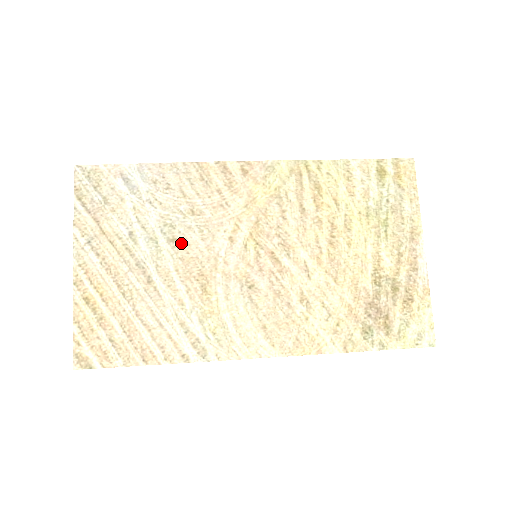
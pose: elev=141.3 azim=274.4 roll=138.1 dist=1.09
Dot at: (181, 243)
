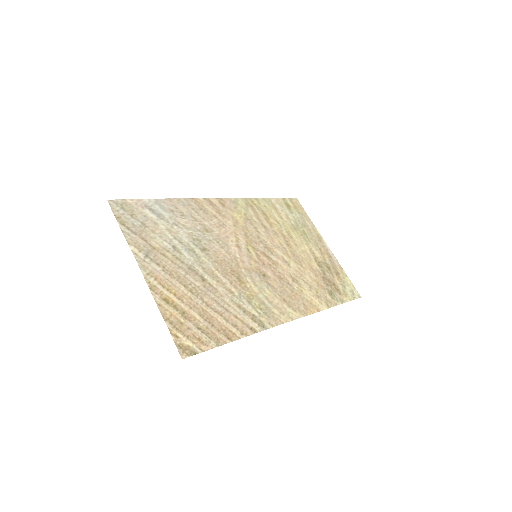
Dot at: (210, 251)
